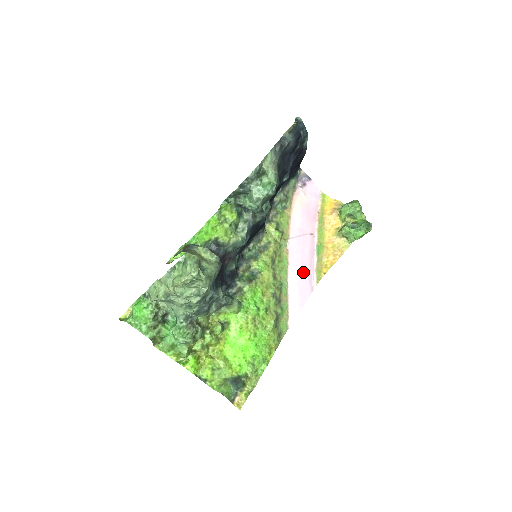
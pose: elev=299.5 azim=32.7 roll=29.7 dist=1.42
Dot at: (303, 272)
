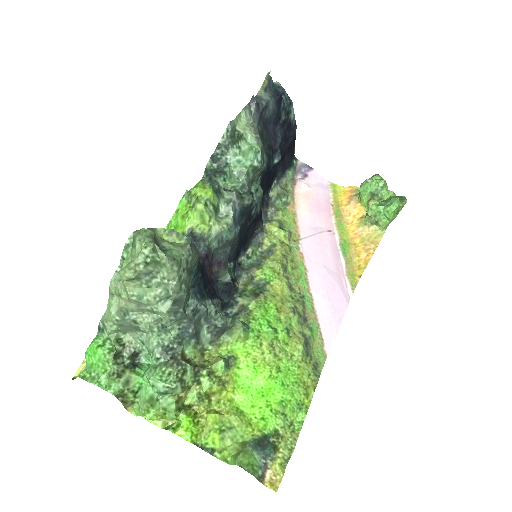
Dot at: (330, 278)
